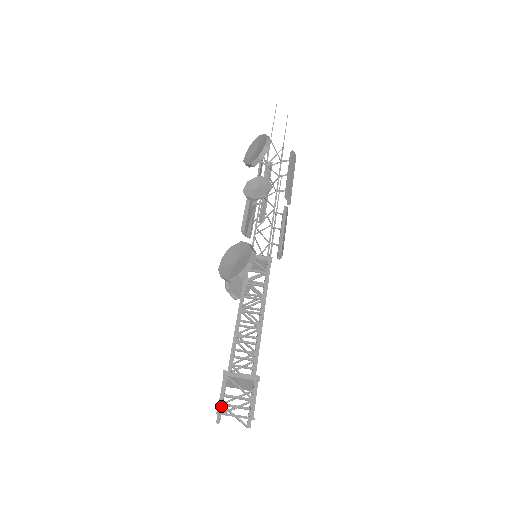
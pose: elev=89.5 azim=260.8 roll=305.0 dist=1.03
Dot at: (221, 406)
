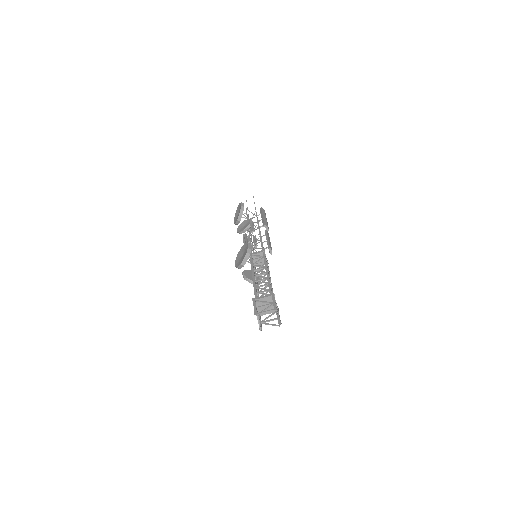
Dot at: (256, 311)
